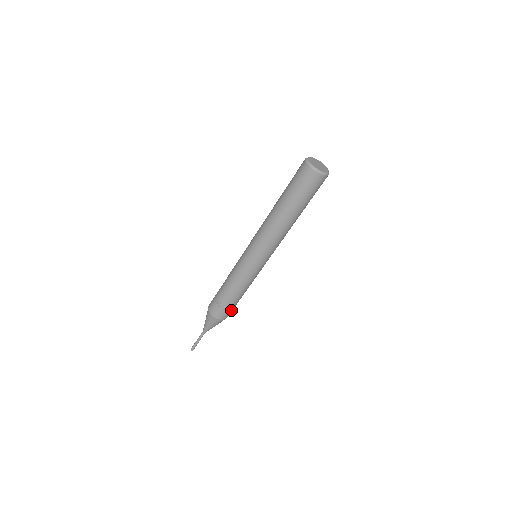
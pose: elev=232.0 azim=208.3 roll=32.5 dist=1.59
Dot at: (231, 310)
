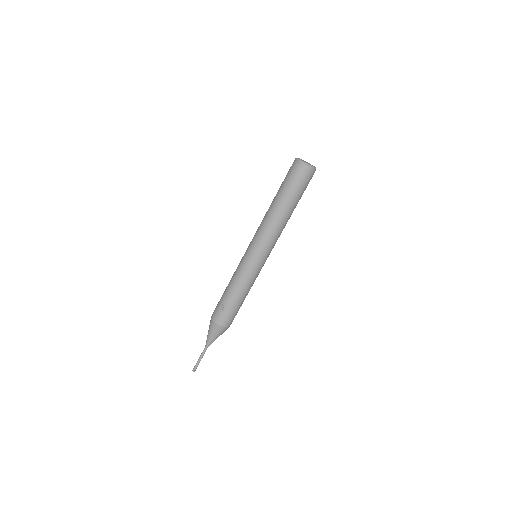
Dot at: (234, 316)
